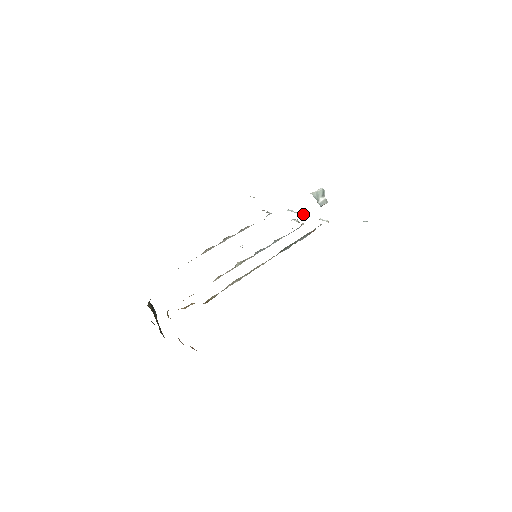
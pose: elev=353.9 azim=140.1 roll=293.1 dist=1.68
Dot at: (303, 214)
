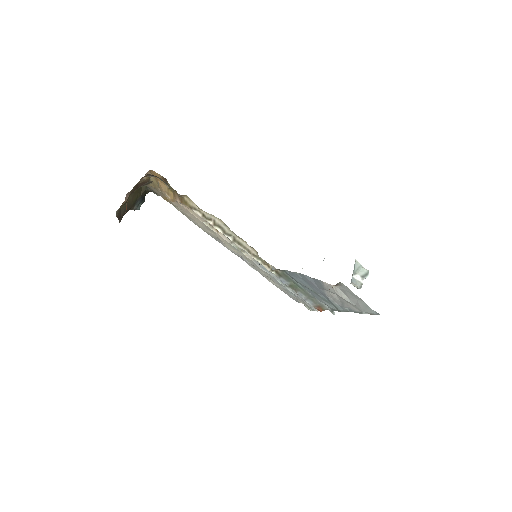
Dot at: occluded
